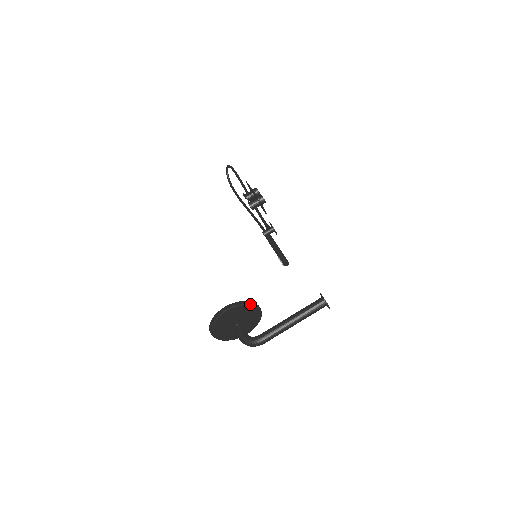
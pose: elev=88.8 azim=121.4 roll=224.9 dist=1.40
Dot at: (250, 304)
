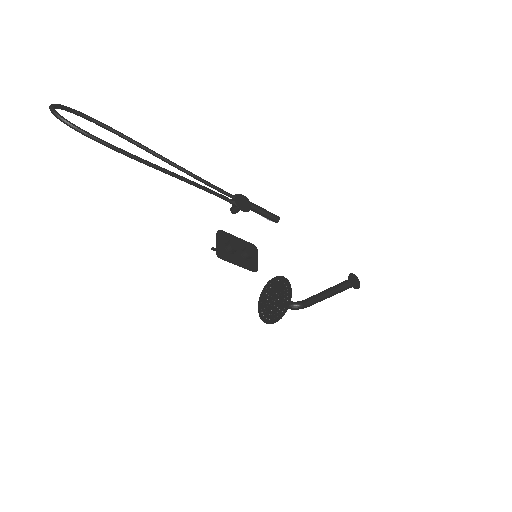
Dot at: (288, 303)
